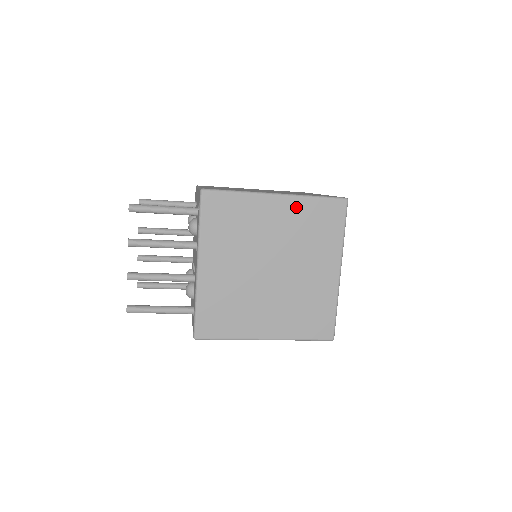
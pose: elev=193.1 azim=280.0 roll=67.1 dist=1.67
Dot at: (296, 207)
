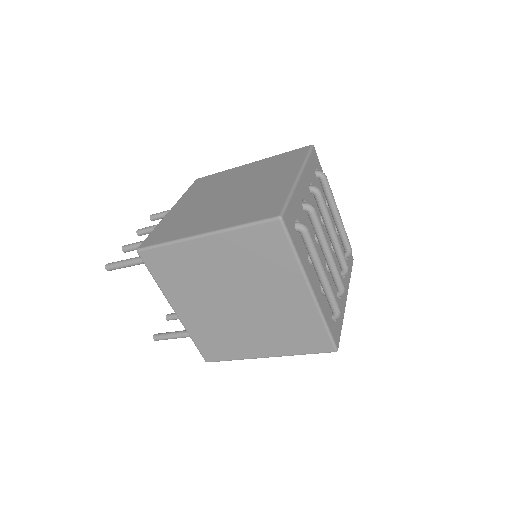
Dot at: (264, 162)
